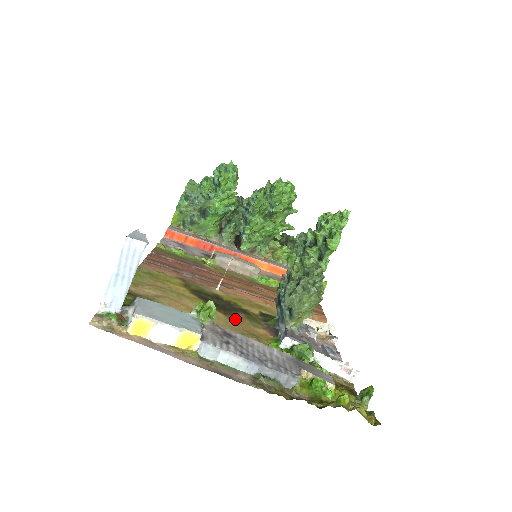
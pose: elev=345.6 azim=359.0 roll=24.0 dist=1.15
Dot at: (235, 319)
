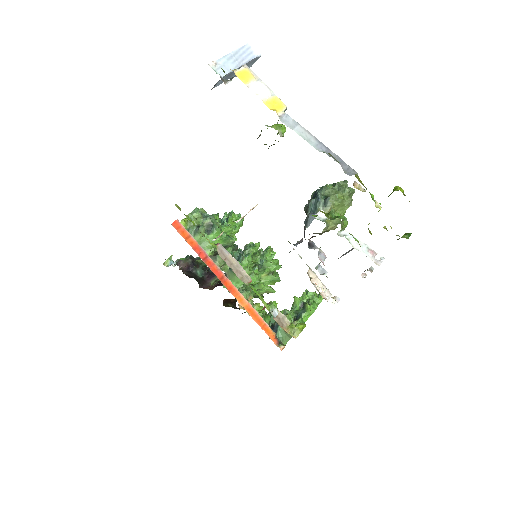
Dot at: occluded
